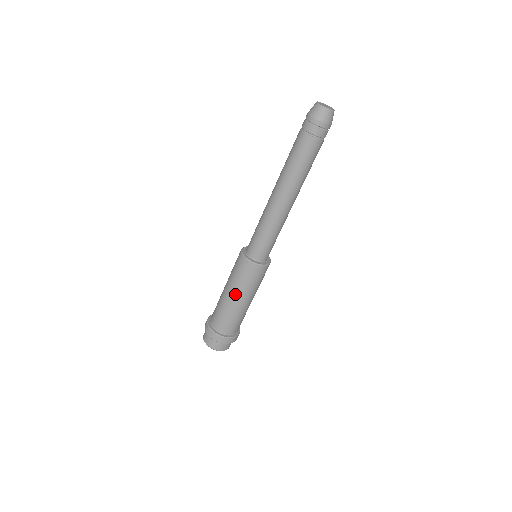
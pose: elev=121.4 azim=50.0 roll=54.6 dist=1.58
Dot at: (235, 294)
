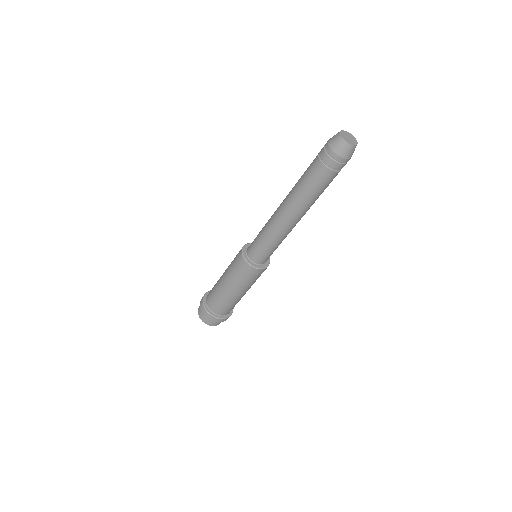
Dot at: (234, 289)
